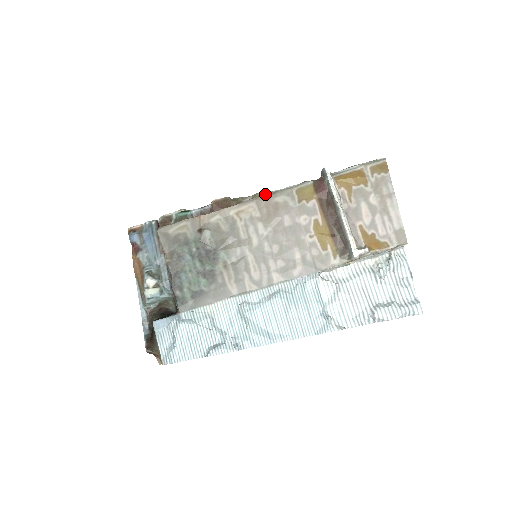
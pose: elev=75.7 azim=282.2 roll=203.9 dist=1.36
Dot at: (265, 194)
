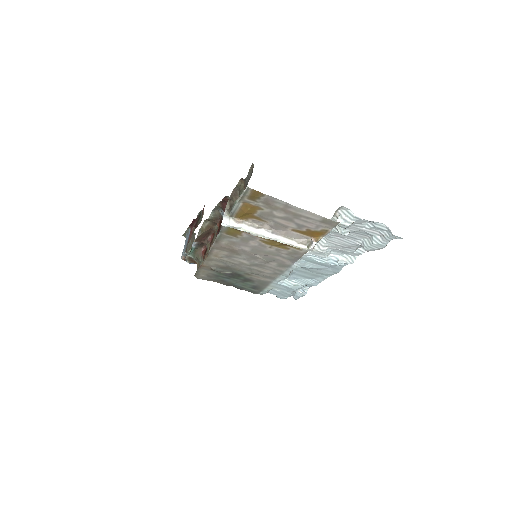
Dot at: (213, 243)
